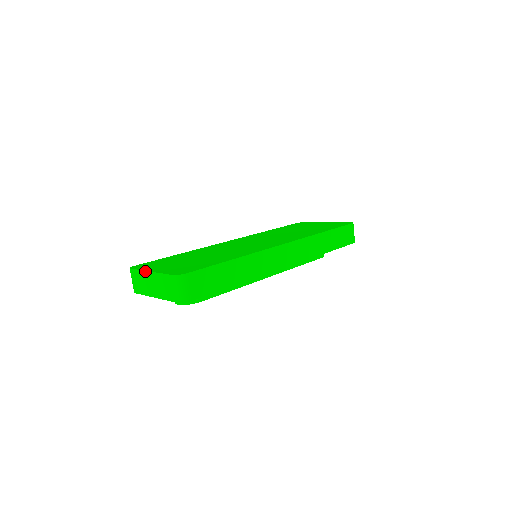
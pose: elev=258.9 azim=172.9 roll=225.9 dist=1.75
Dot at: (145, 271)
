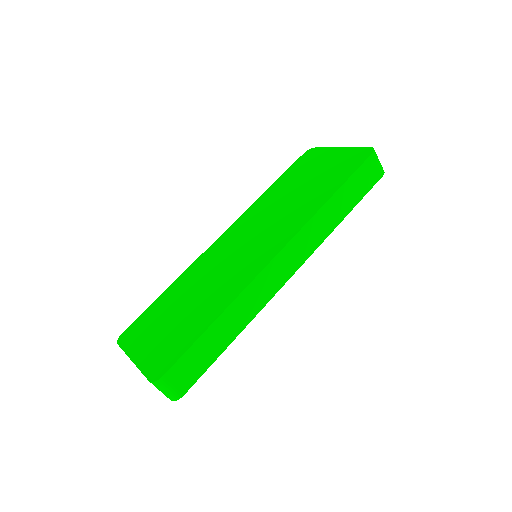
Dot at: occluded
